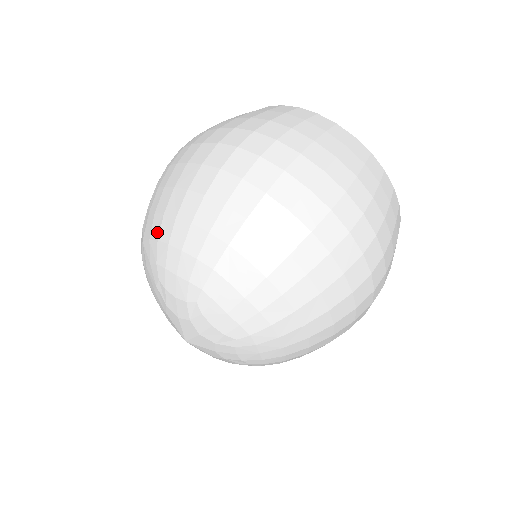
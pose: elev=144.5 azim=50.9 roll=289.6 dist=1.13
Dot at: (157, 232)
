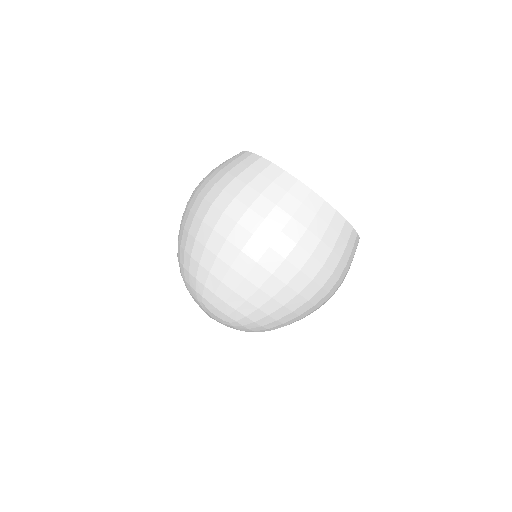
Dot at: (179, 256)
